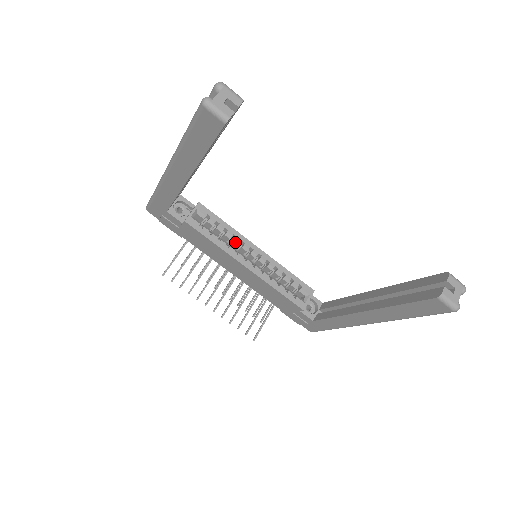
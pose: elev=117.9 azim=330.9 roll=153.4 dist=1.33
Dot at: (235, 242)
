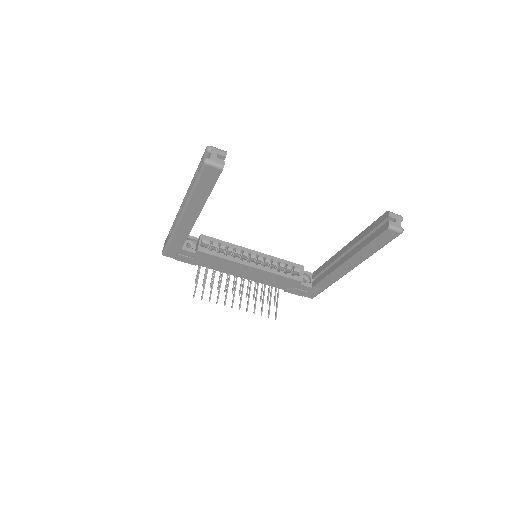
Dot at: (237, 253)
